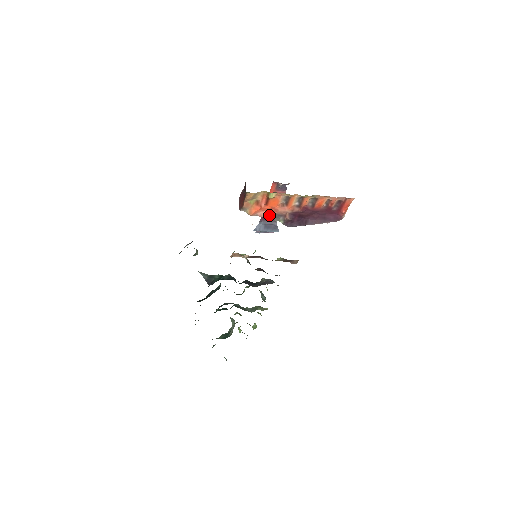
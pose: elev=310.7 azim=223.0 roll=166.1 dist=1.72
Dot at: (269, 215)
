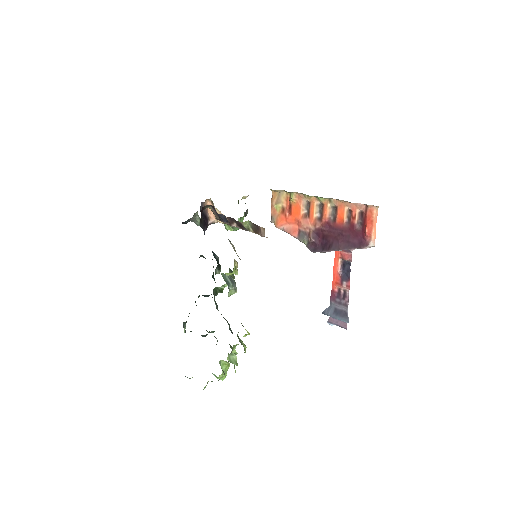
Dot at: (294, 231)
